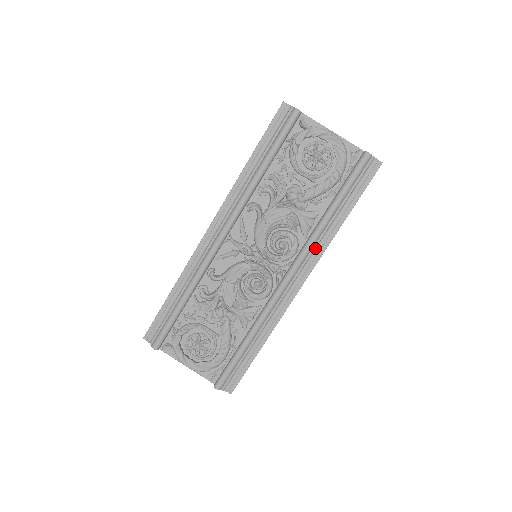
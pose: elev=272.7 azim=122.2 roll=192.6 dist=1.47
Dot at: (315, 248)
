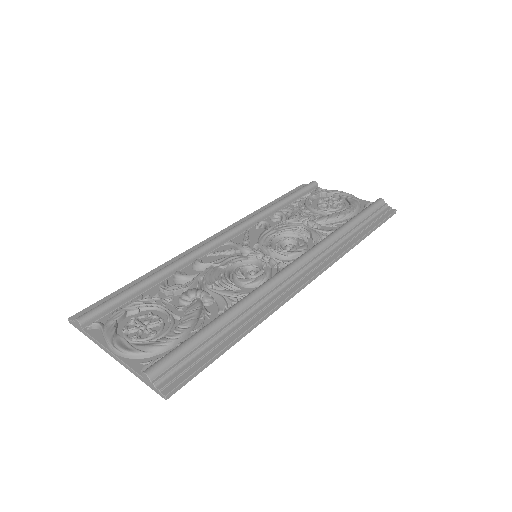
Dot at: (328, 251)
